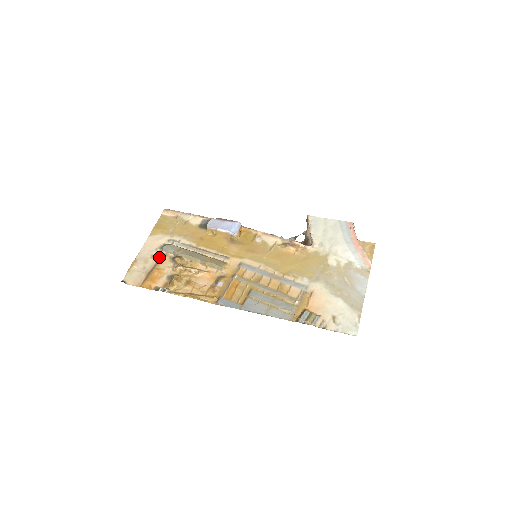
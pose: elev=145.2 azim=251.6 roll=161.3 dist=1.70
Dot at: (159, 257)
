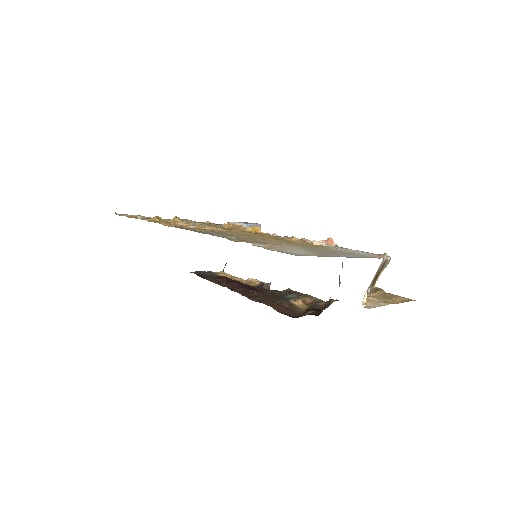
Dot at: occluded
